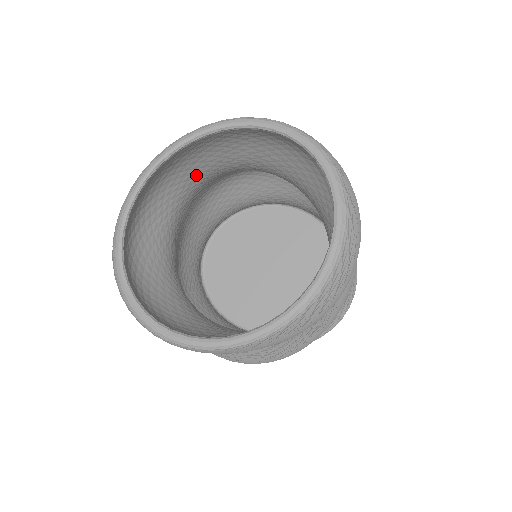
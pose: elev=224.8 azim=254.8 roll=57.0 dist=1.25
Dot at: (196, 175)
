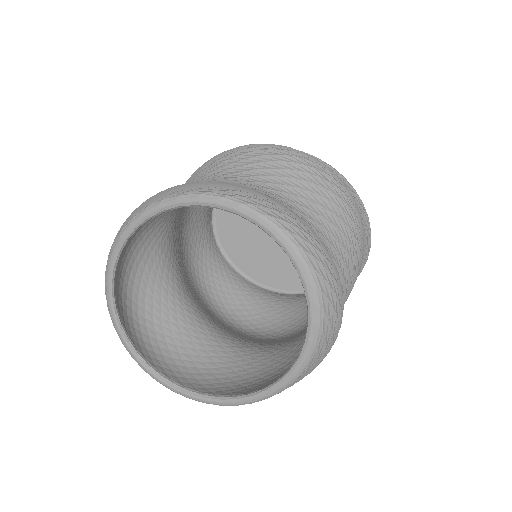
Dot at: occluded
